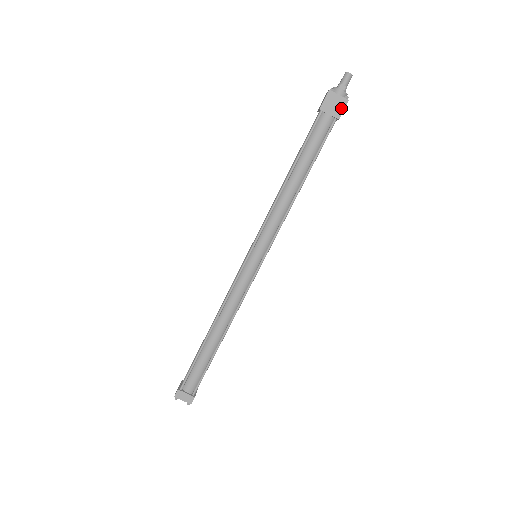
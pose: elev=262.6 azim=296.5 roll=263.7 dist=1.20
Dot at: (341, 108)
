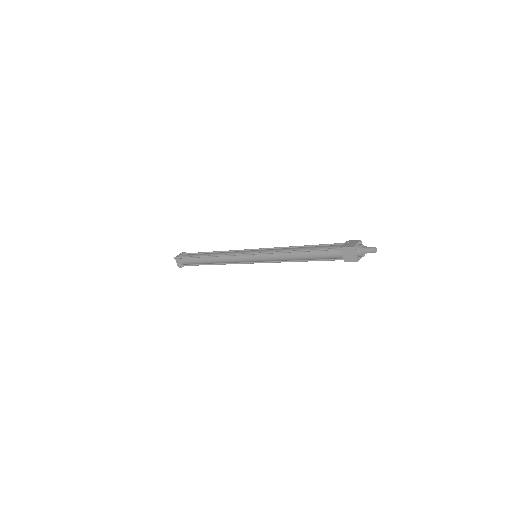
Dot at: (350, 260)
